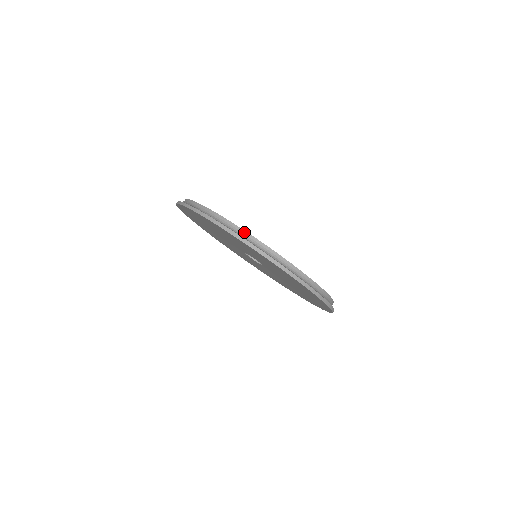
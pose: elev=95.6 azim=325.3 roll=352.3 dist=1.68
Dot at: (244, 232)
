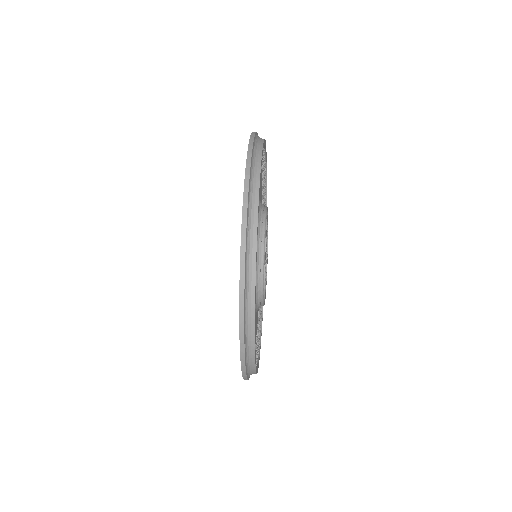
Dot at: (258, 174)
